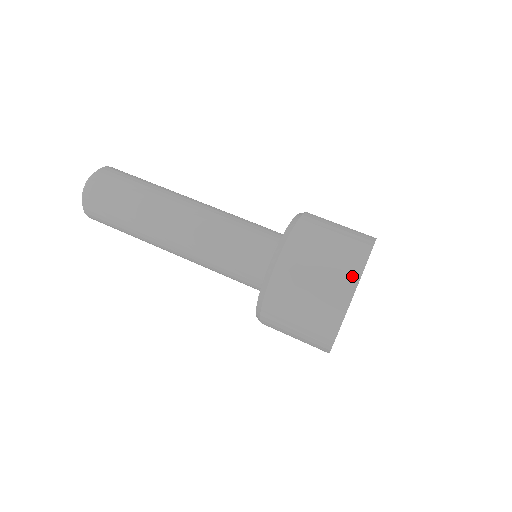
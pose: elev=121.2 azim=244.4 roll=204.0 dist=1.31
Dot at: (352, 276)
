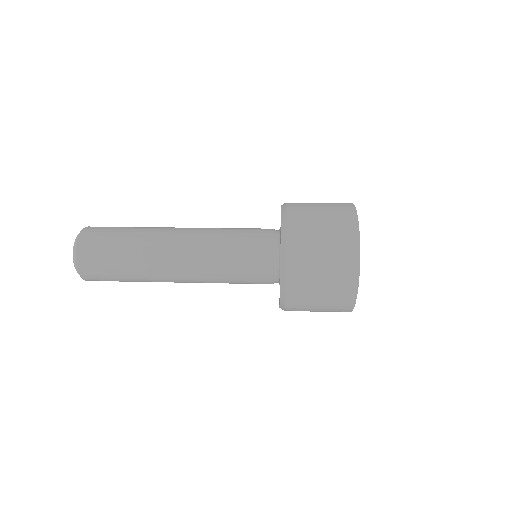
Dot at: (350, 213)
